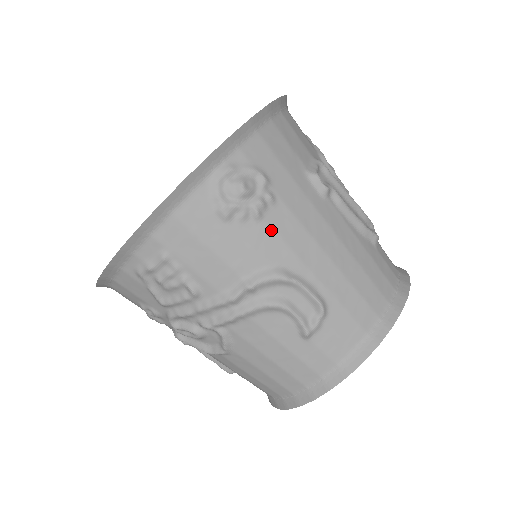
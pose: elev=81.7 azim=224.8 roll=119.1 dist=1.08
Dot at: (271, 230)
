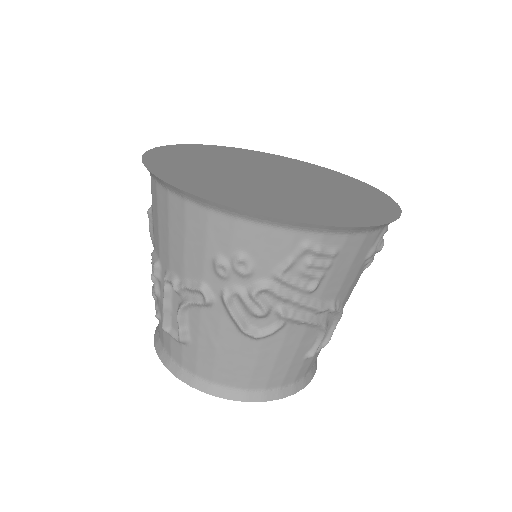
Dot at: occluded
